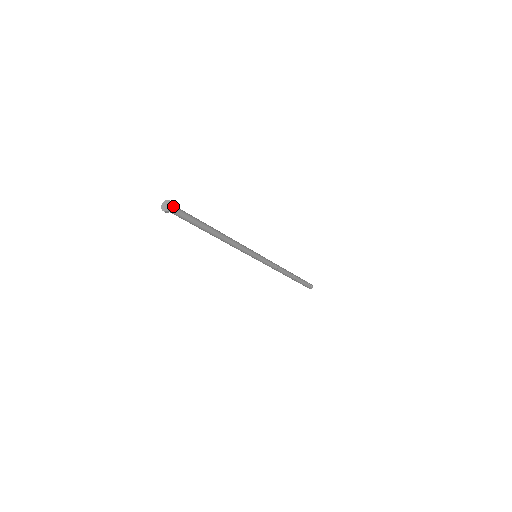
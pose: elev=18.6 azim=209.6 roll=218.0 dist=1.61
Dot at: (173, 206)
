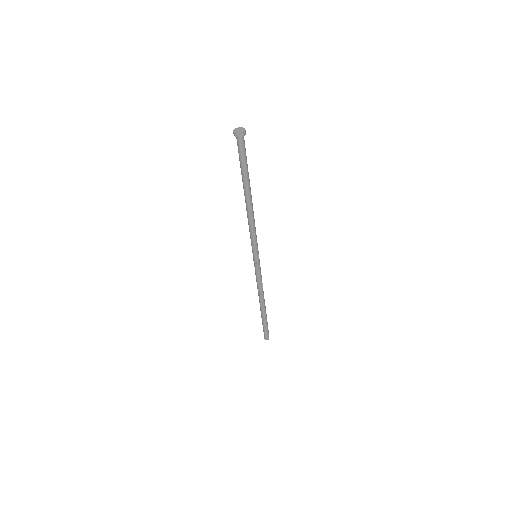
Dot at: (245, 132)
